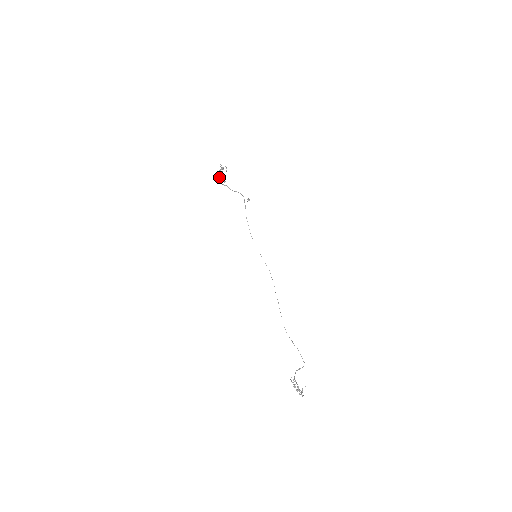
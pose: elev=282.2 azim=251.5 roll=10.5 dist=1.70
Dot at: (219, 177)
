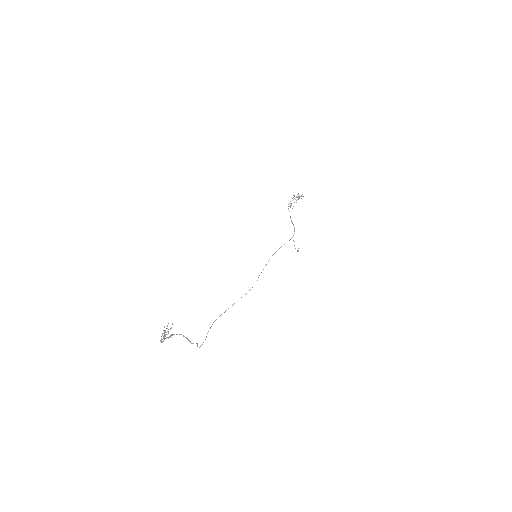
Dot at: occluded
